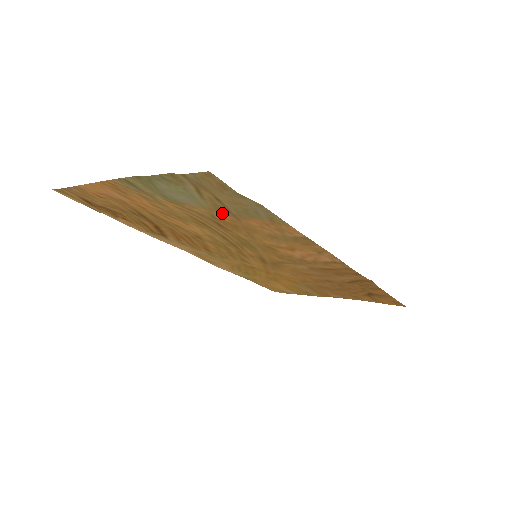
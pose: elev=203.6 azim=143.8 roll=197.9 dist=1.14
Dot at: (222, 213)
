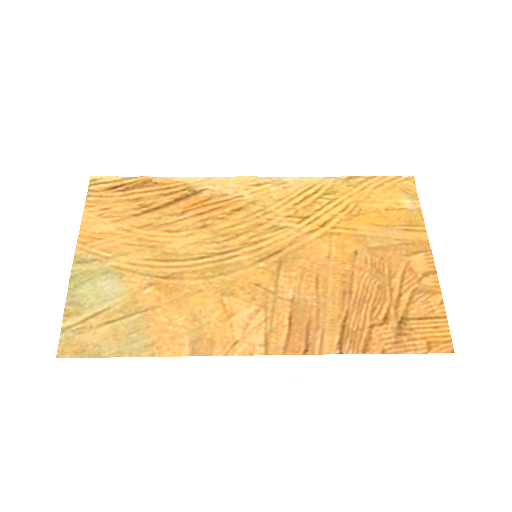
Dot at: (141, 300)
